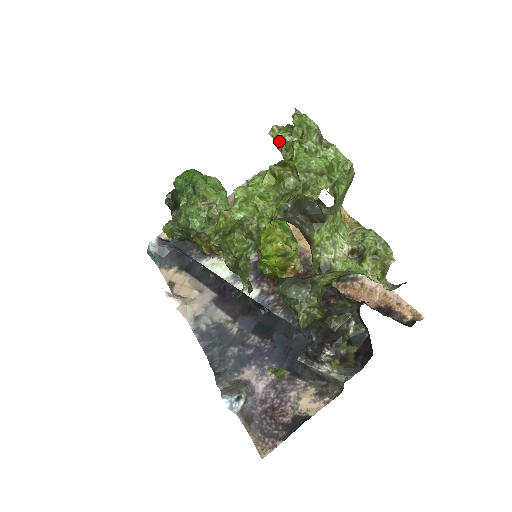
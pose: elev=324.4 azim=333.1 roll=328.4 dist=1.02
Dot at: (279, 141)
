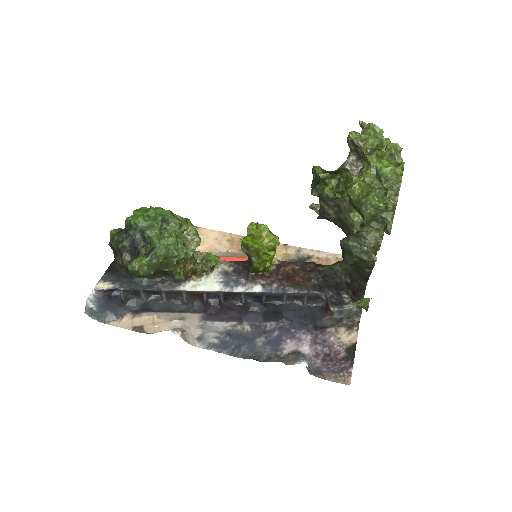
Dot at: (363, 139)
